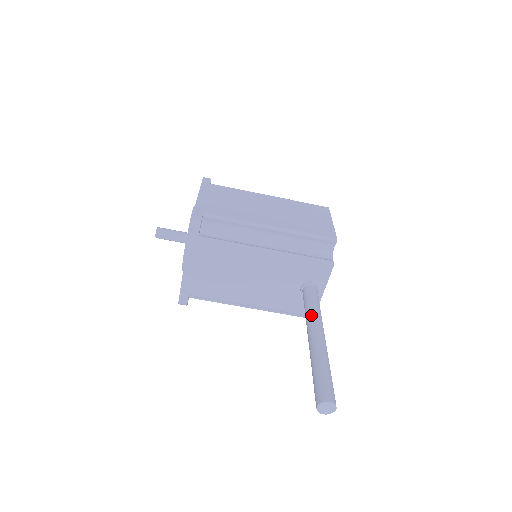
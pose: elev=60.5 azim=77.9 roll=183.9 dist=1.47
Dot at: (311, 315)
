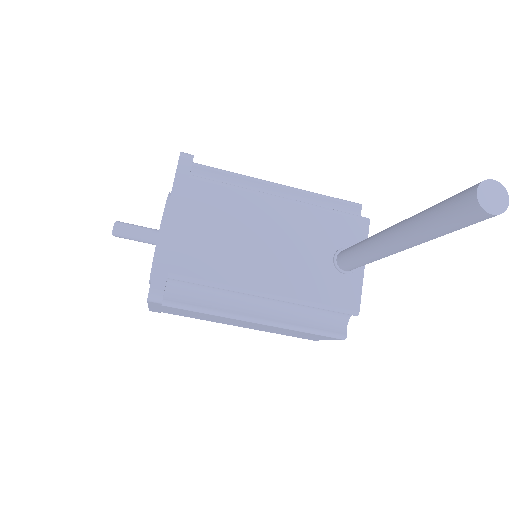
Dot at: occluded
